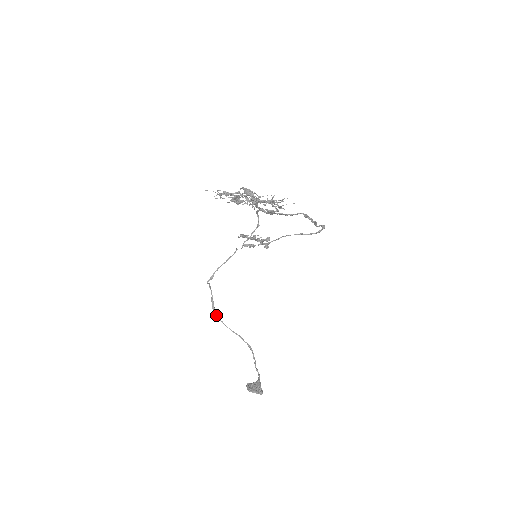
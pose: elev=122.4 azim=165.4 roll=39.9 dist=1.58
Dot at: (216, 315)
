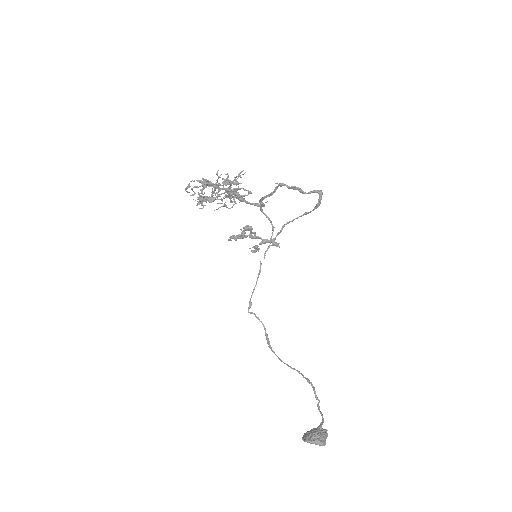
Dot at: (271, 350)
